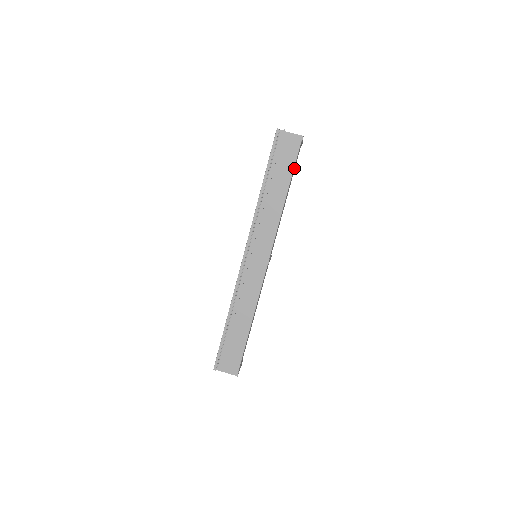
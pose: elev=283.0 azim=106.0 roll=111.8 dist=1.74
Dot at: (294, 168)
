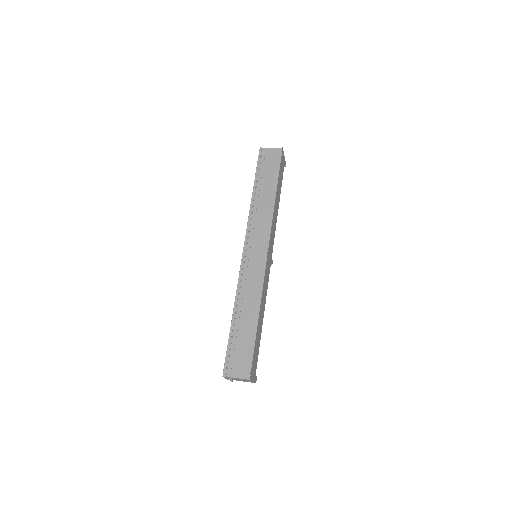
Dot at: (280, 177)
